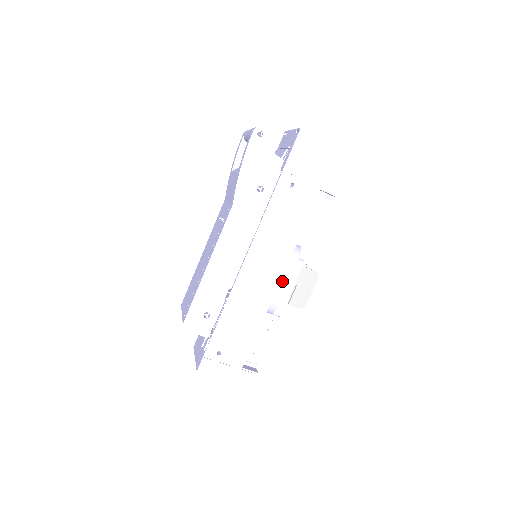
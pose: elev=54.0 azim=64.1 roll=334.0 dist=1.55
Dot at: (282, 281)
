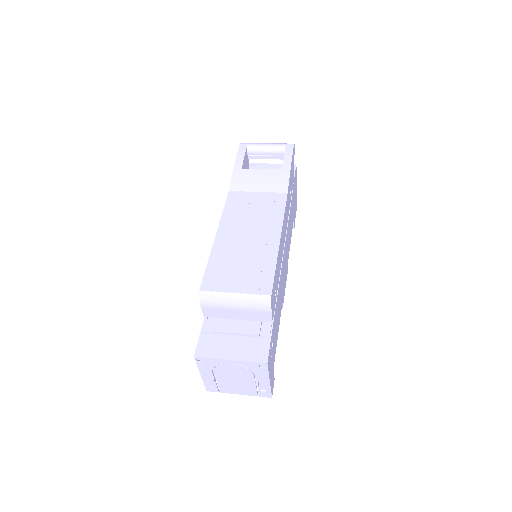
Dot at: (285, 283)
